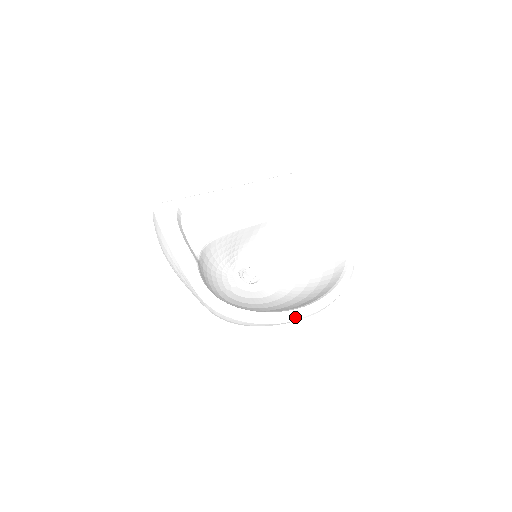
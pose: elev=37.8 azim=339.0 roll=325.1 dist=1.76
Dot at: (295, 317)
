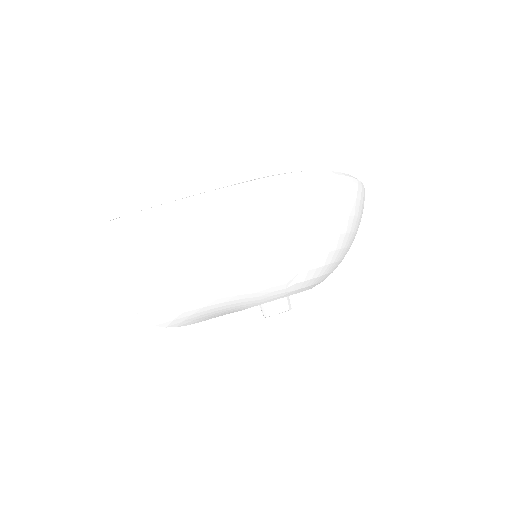
Dot at: occluded
